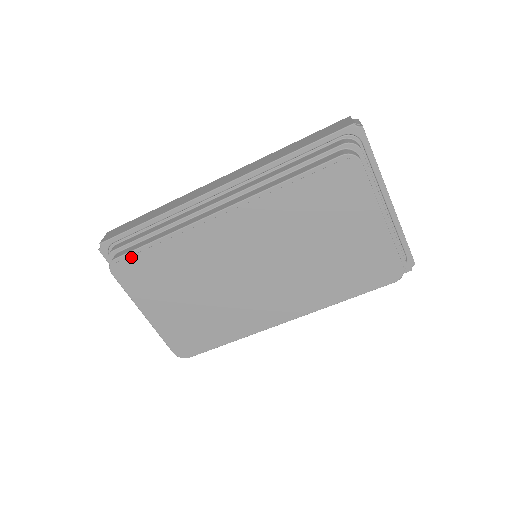
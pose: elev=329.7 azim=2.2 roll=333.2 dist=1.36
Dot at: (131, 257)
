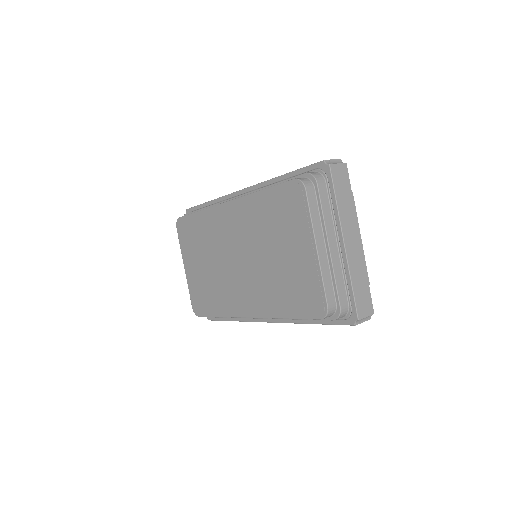
Dot at: (185, 219)
